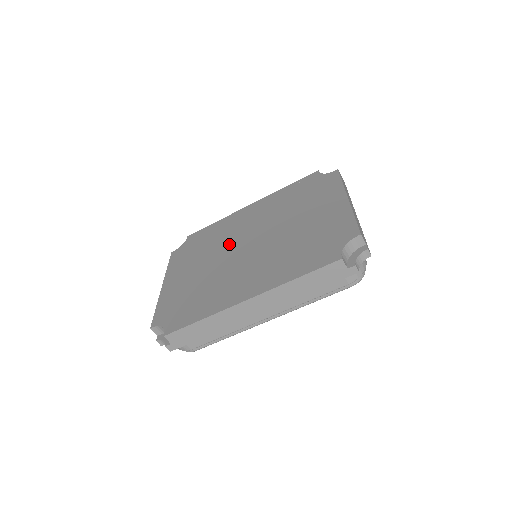
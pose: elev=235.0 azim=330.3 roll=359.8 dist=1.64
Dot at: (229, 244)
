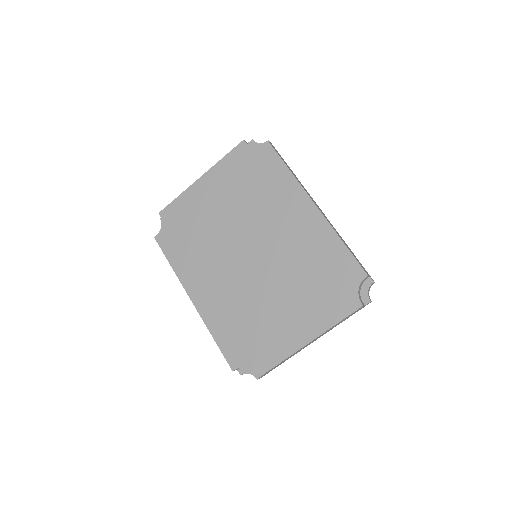
Dot at: (252, 226)
